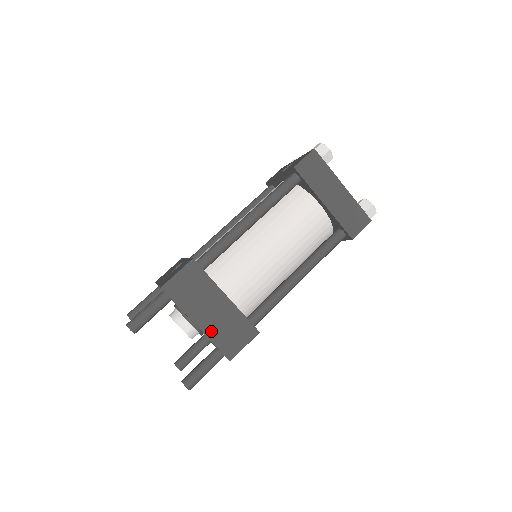
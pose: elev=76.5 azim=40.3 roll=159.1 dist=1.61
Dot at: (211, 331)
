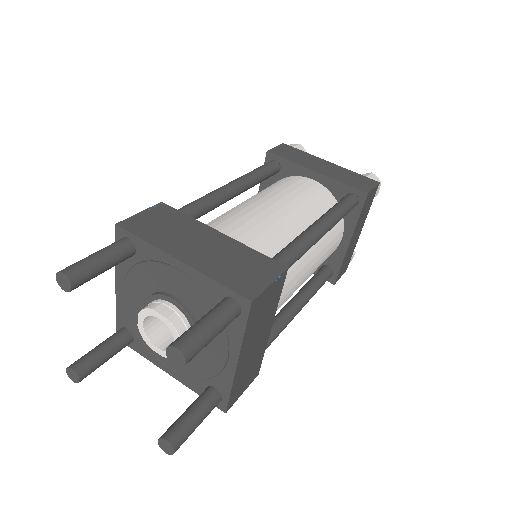
Dot at: (206, 266)
